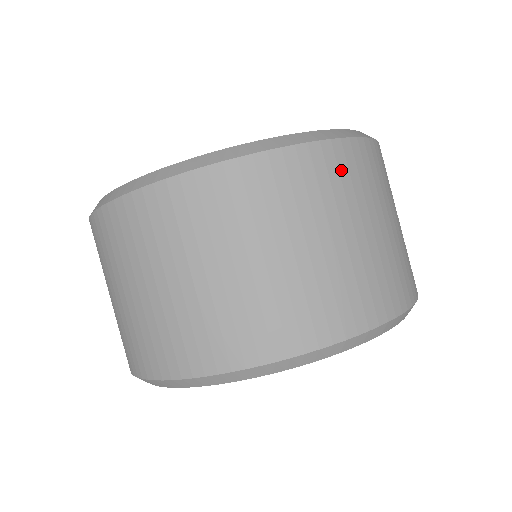
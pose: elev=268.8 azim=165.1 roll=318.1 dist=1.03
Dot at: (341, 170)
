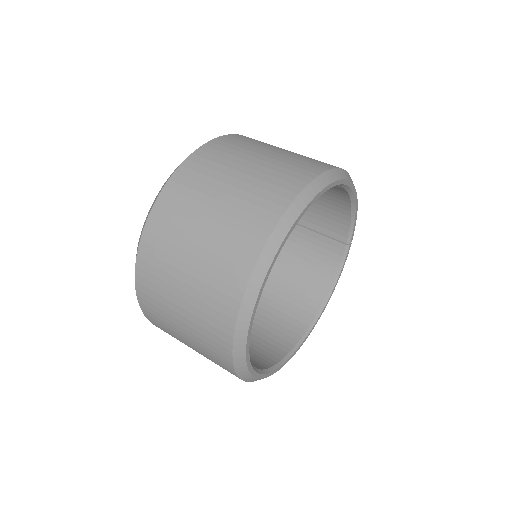
Dot at: (226, 146)
